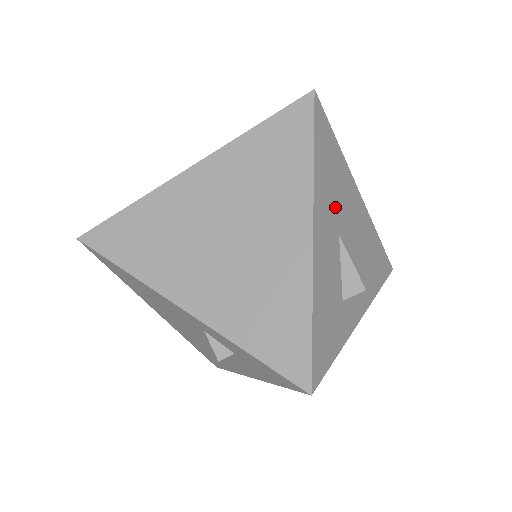
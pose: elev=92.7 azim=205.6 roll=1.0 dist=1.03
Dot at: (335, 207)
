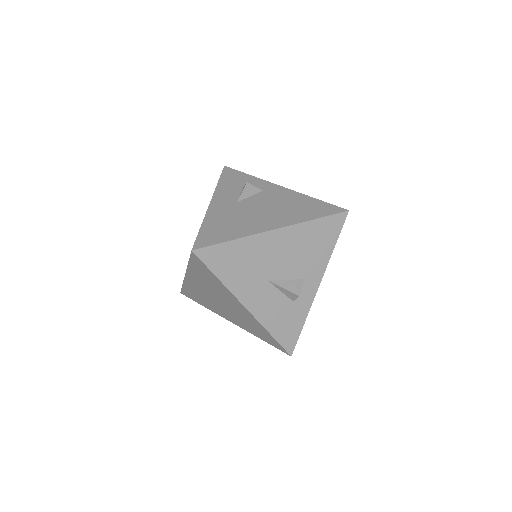
Dot at: (254, 273)
